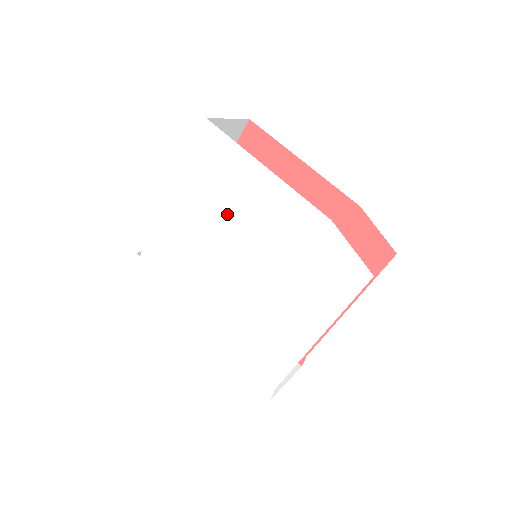
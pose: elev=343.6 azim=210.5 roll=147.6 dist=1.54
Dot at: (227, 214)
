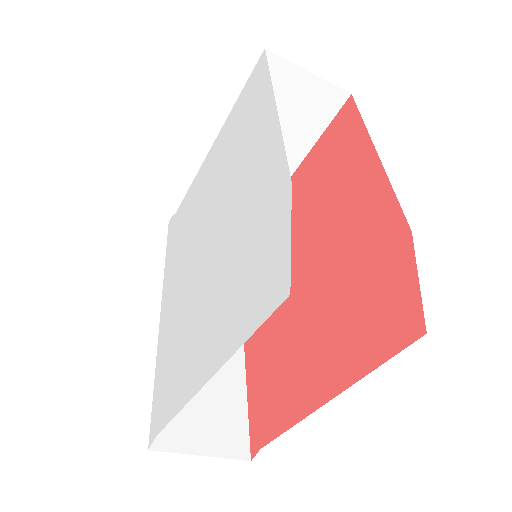
Dot at: (229, 170)
